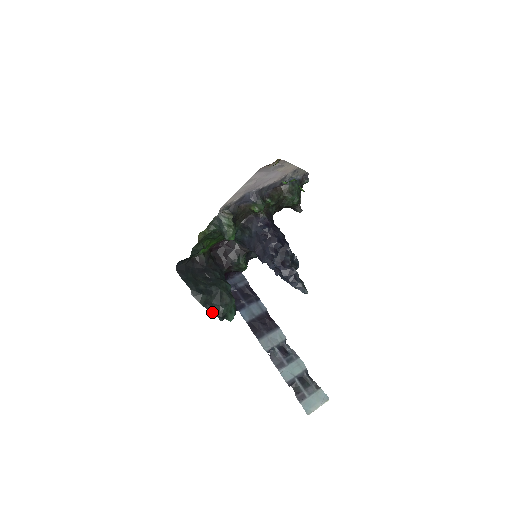
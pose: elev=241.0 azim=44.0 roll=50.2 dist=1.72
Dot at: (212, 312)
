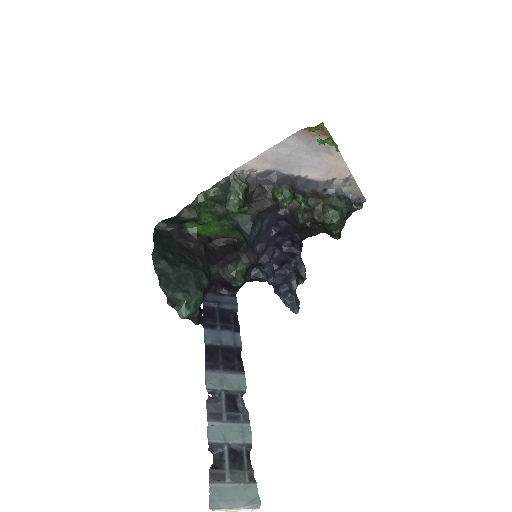
Dot at: (163, 286)
